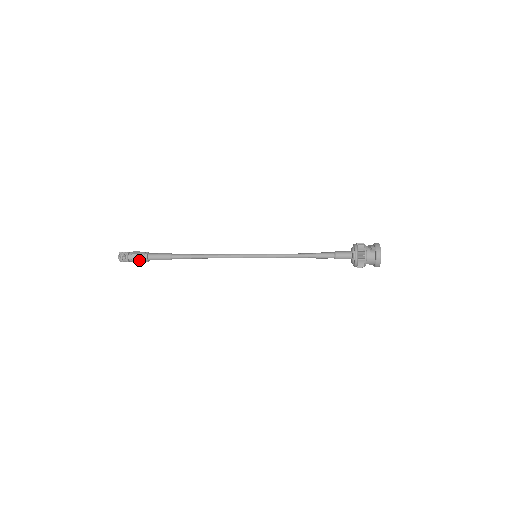
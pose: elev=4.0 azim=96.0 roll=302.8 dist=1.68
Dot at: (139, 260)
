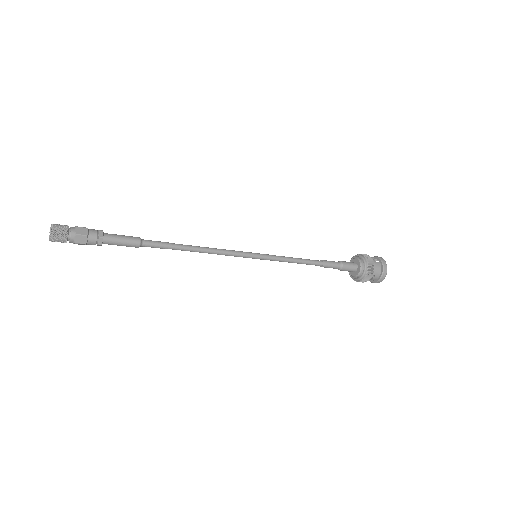
Dot at: (88, 238)
